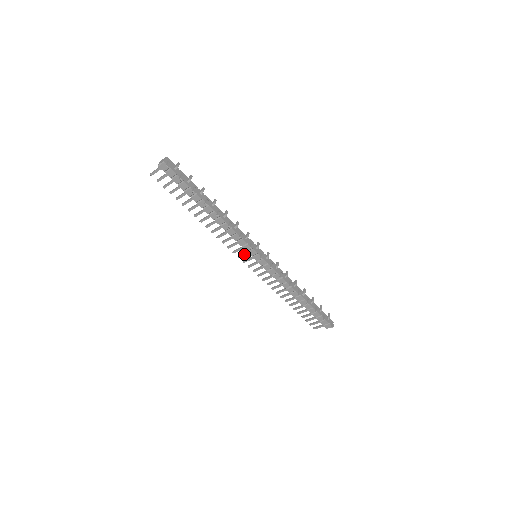
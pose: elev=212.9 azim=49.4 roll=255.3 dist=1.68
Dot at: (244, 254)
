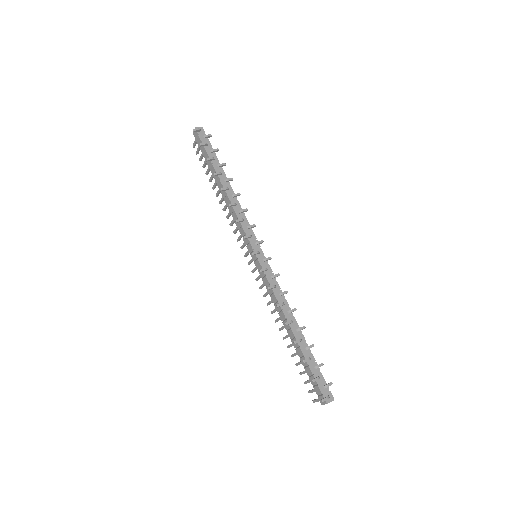
Dot at: (248, 251)
